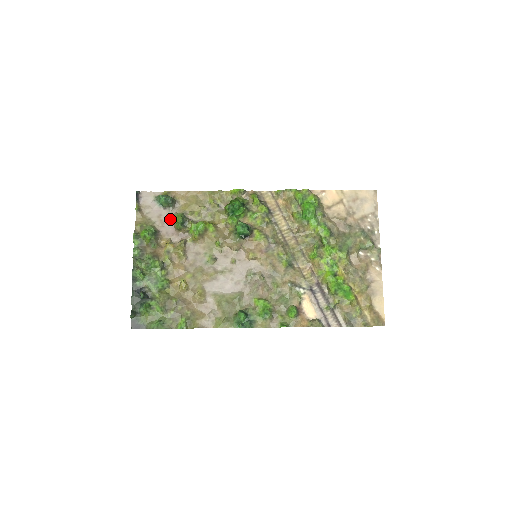
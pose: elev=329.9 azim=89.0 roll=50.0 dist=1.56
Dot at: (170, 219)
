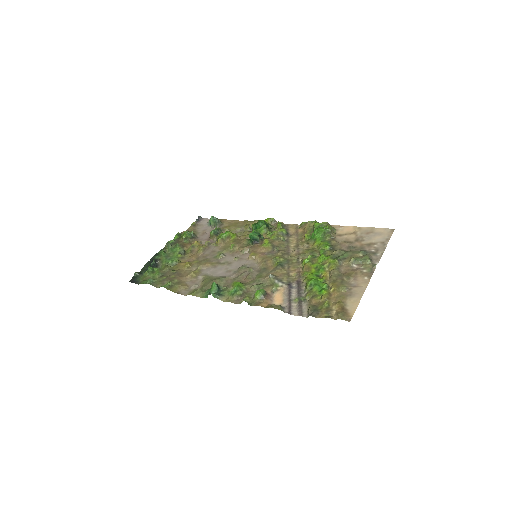
Dot at: occluded
